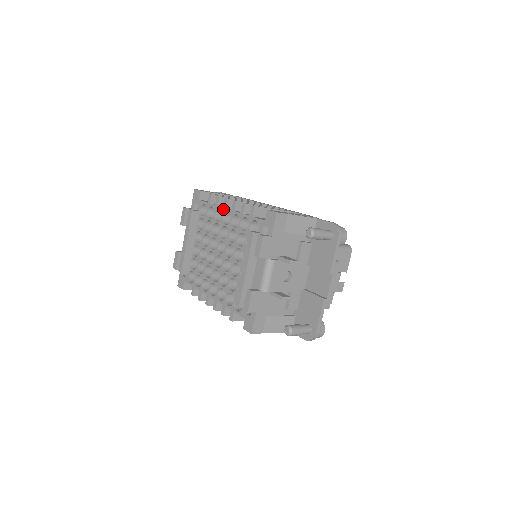
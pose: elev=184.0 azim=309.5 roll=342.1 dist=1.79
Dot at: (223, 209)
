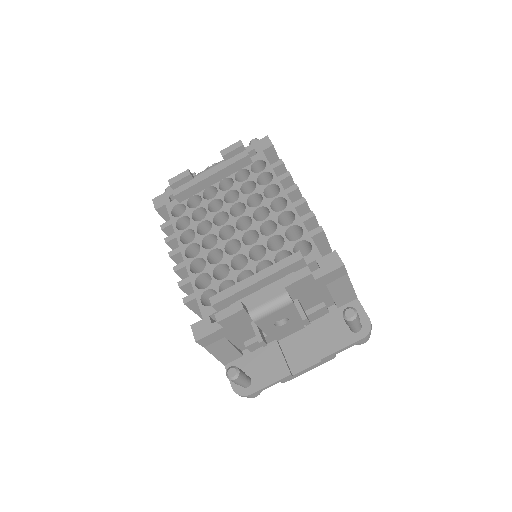
Dot at: (283, 191)
